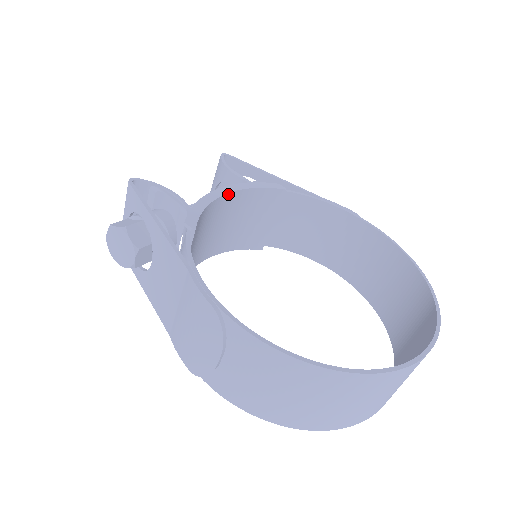
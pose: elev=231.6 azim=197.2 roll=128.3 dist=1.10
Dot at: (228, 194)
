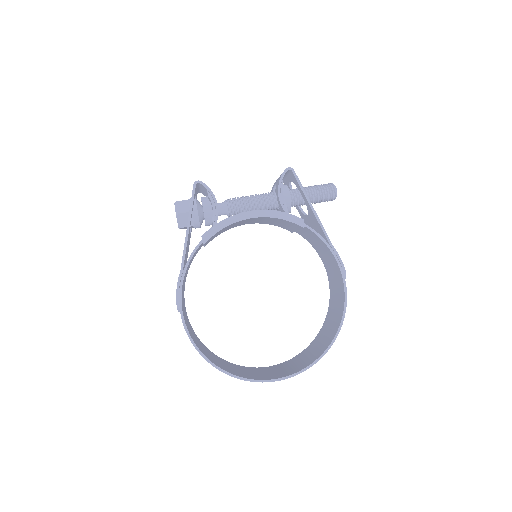
Dot at: (253, 218)
